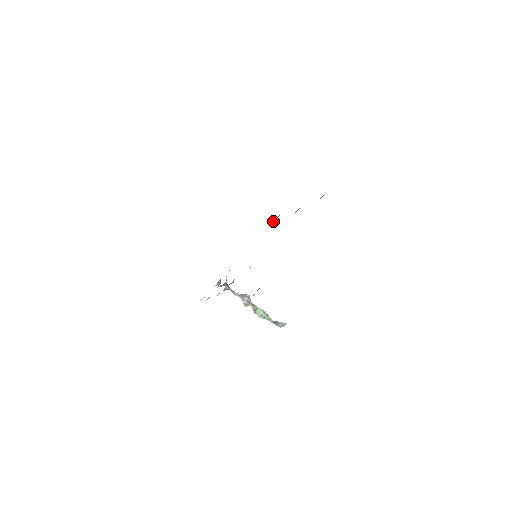
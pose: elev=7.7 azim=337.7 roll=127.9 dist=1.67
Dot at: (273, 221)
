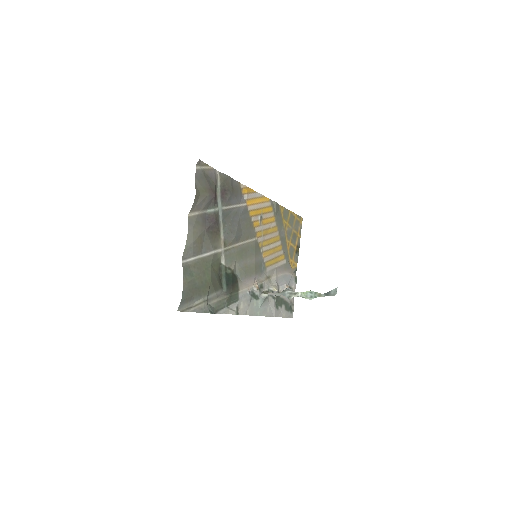
Dot at: (275, 209)
